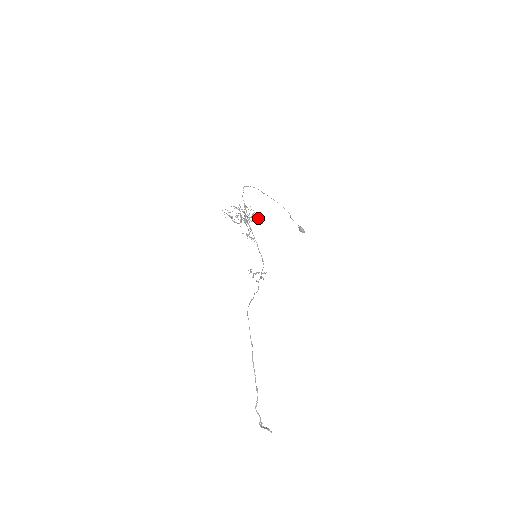
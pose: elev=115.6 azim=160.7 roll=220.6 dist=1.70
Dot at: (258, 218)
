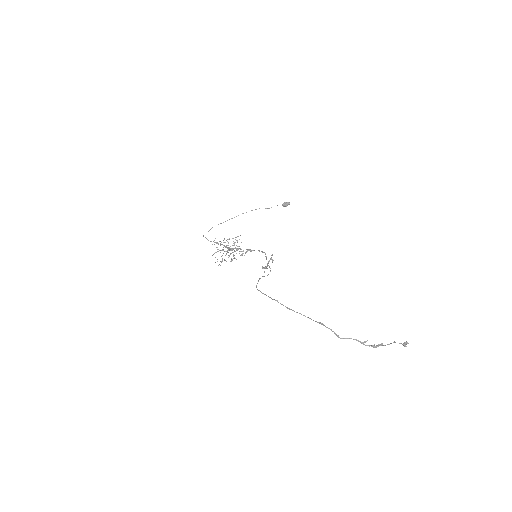
Dot at: (235, 237)
